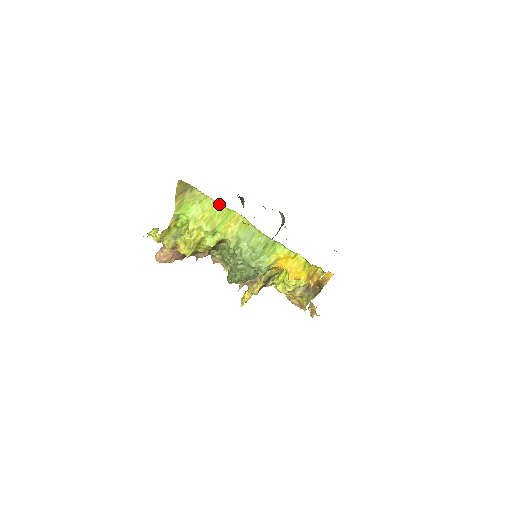
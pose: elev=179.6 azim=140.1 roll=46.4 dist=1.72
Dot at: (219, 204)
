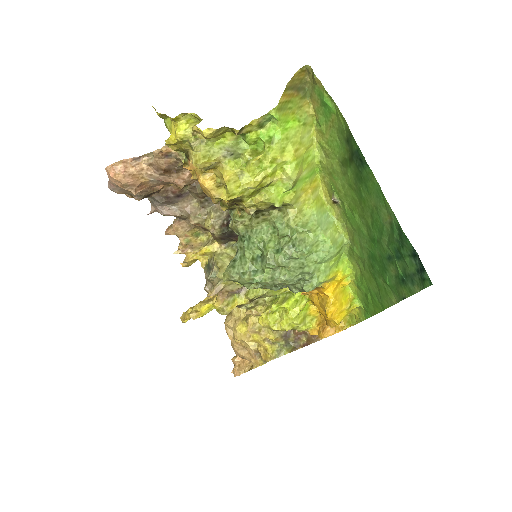
Dot at: (316, 148)
